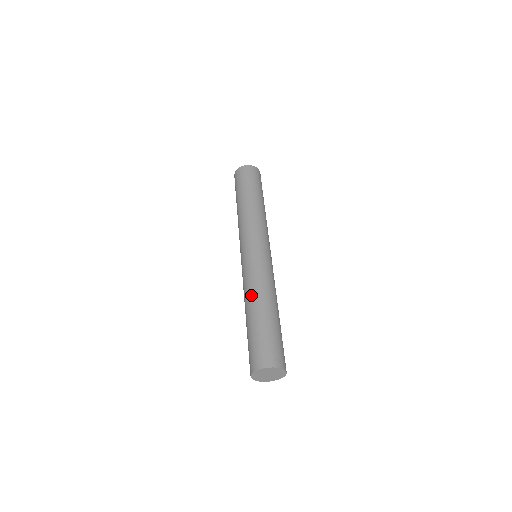
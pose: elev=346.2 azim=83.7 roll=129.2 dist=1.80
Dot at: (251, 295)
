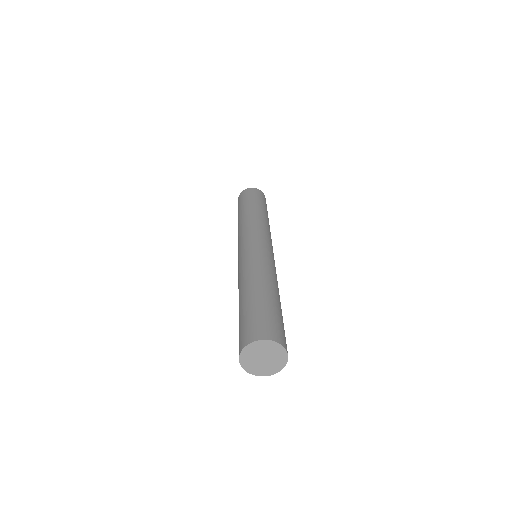
Dot at: (246, 278)
